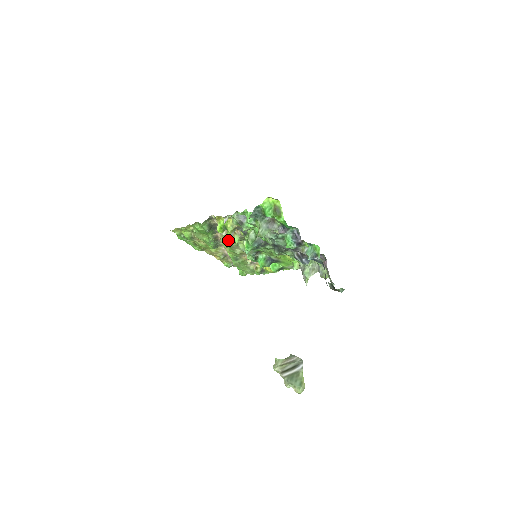
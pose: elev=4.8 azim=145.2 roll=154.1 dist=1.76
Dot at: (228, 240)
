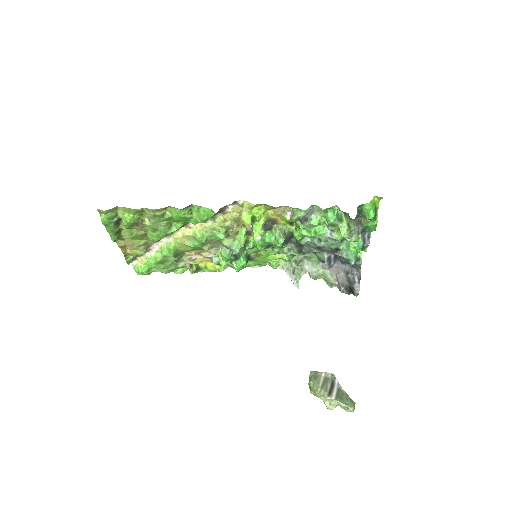
Dot at: (260, 238)
